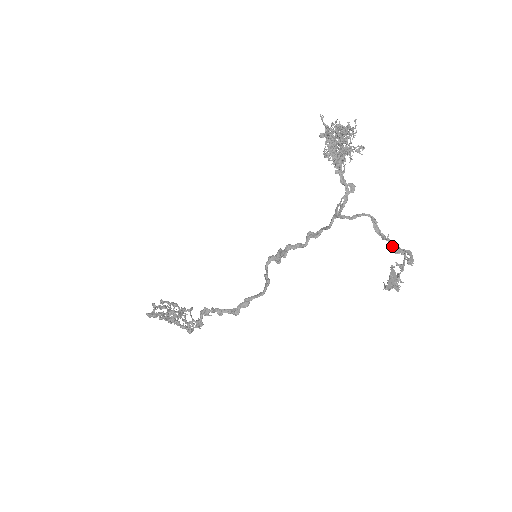
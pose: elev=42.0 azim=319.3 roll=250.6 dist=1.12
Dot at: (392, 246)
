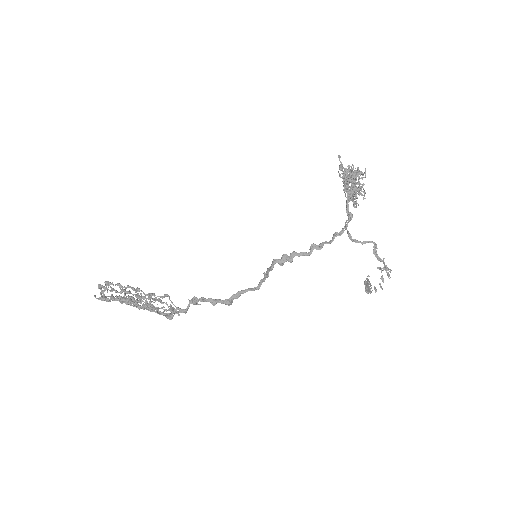
Dot at: (385, 266)
